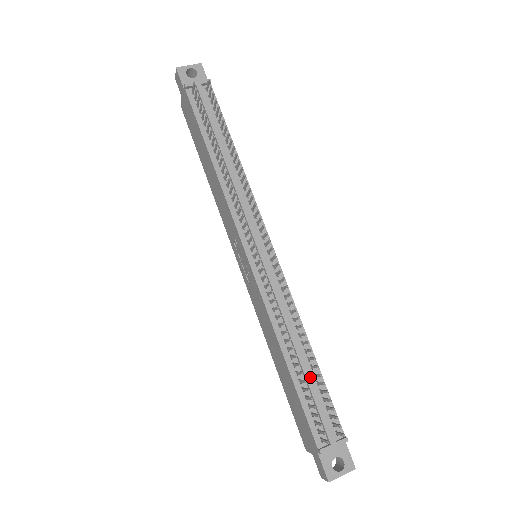
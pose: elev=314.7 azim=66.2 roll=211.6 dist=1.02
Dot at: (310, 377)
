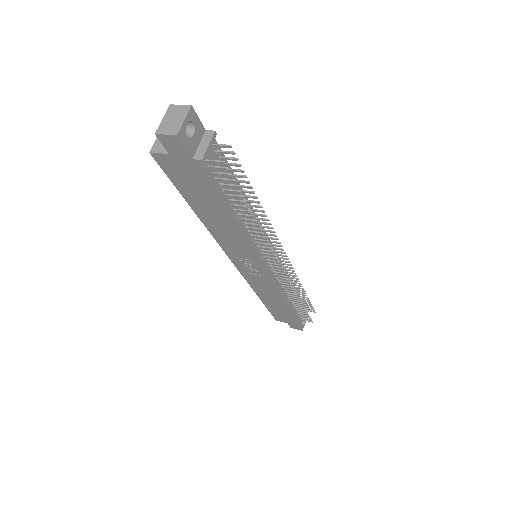
Dot at: (298, 300)
